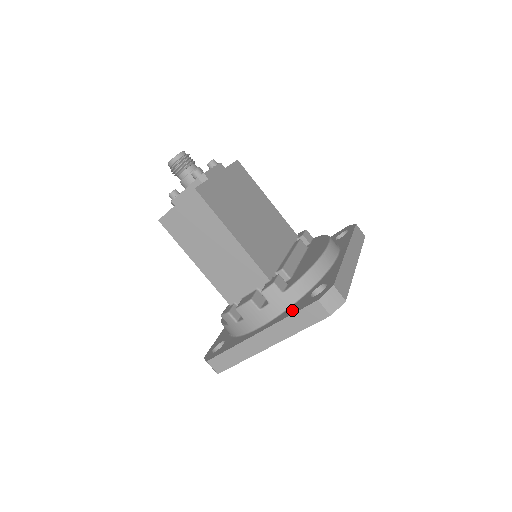
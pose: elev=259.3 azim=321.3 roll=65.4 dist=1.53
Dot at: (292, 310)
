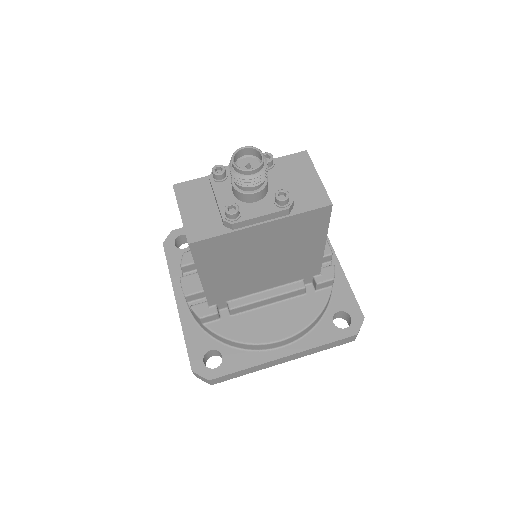
Dot at: (193, 337)
